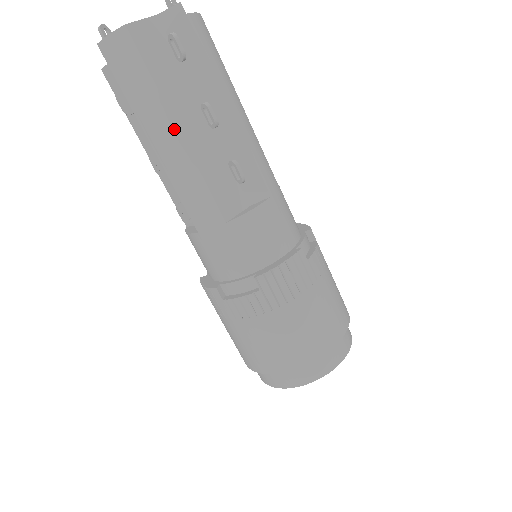
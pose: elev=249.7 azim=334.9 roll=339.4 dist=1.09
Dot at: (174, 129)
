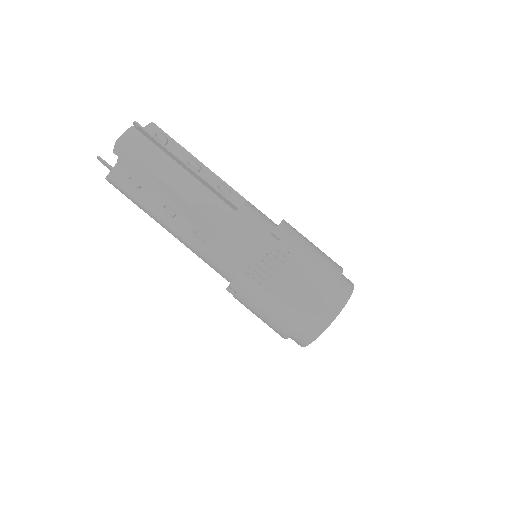
Dot at: (180, 168)
